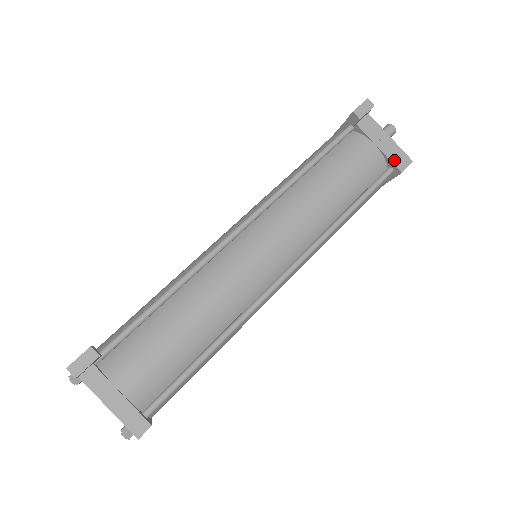
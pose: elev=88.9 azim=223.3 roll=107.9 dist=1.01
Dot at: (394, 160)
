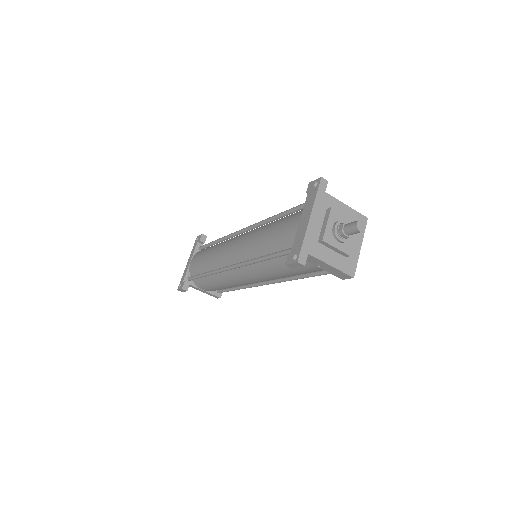
Dot at: (335, 275)
